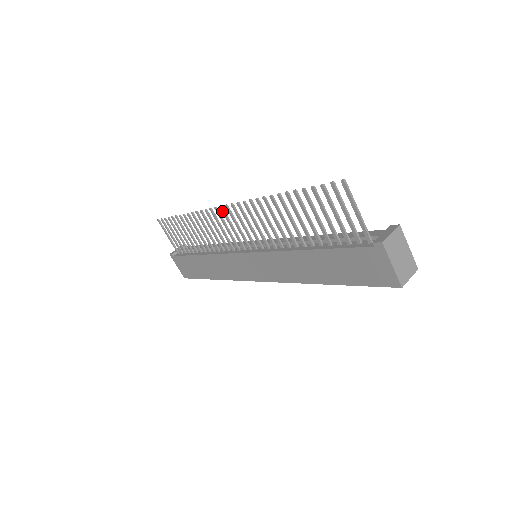
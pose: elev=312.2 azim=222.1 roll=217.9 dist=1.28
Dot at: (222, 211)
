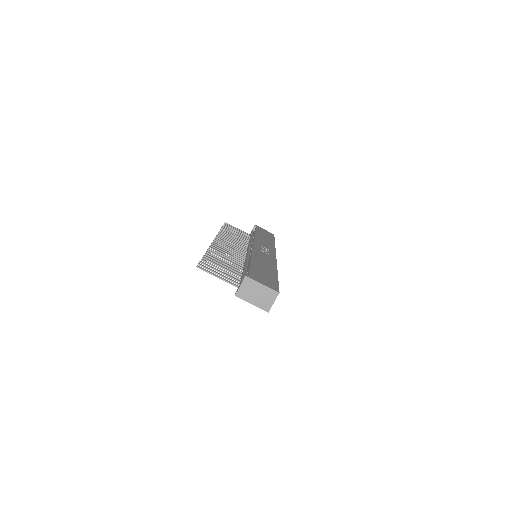
Dot at: (218, 240)
